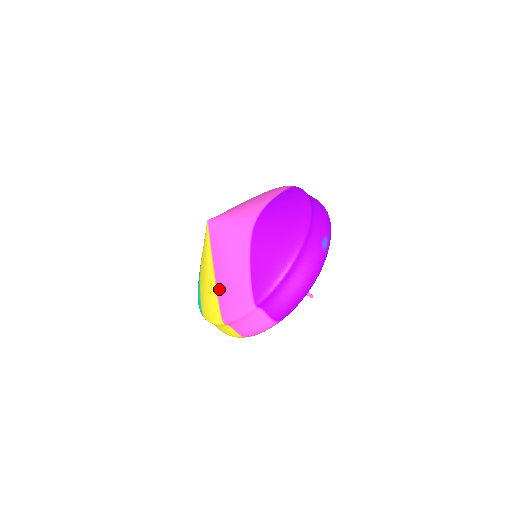
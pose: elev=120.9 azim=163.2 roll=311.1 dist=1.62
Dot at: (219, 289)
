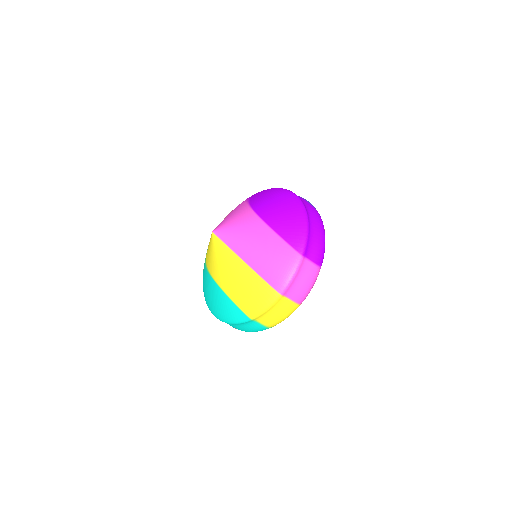
Dot at: (260, 270)
